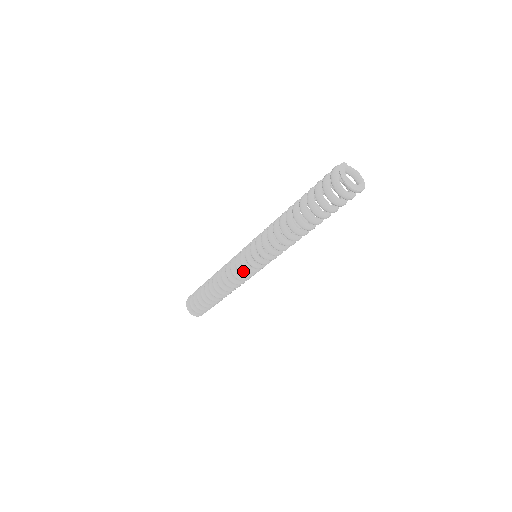
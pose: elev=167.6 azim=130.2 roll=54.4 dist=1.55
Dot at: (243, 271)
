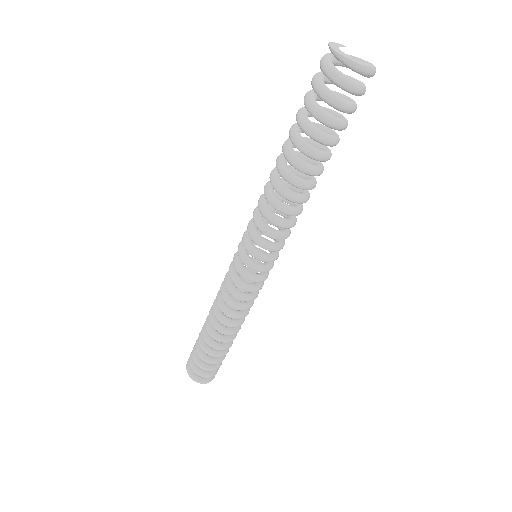
Dot at: (237, 278)
